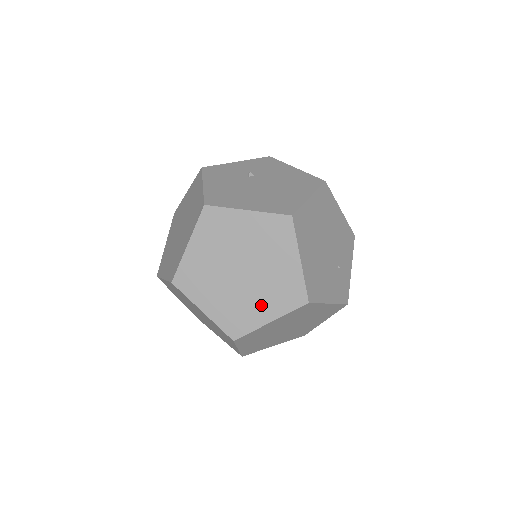
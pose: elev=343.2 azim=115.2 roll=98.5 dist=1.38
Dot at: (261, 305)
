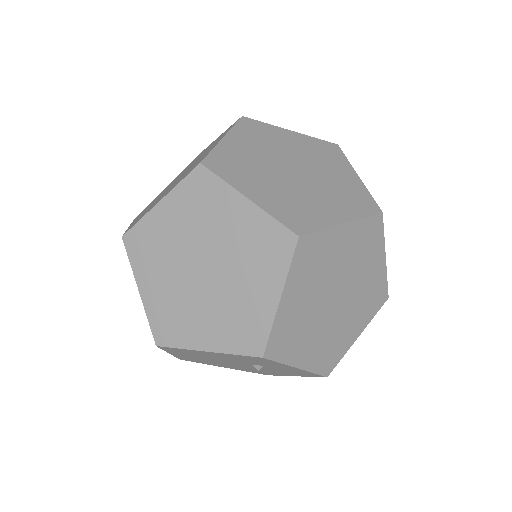
Dot at: (327, 205)
